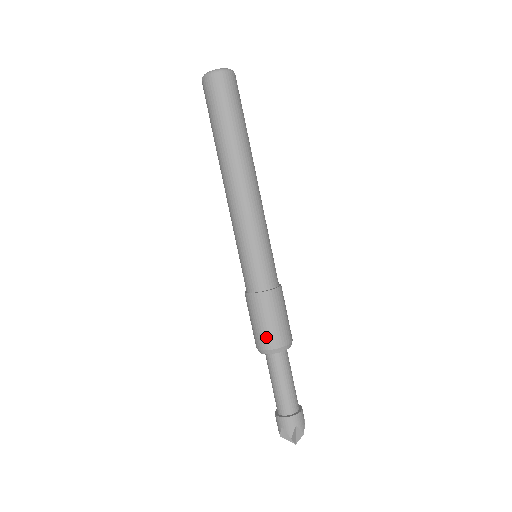
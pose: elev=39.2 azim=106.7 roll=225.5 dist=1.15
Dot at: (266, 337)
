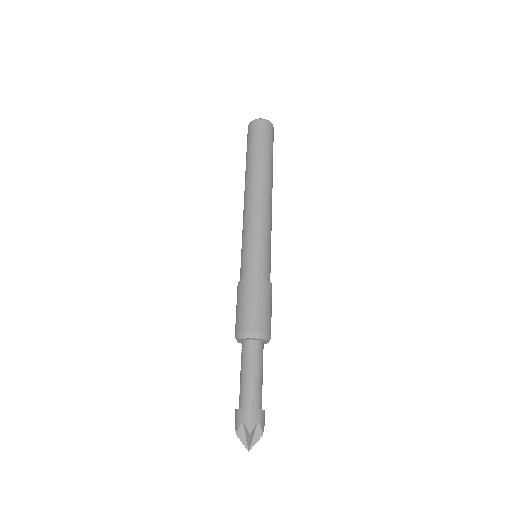
Dot at: (252, 320)
